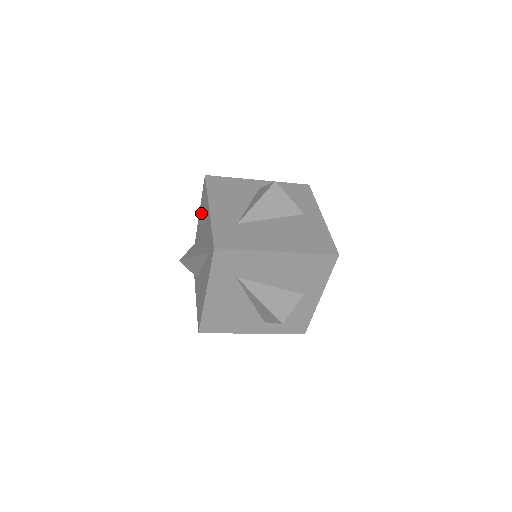
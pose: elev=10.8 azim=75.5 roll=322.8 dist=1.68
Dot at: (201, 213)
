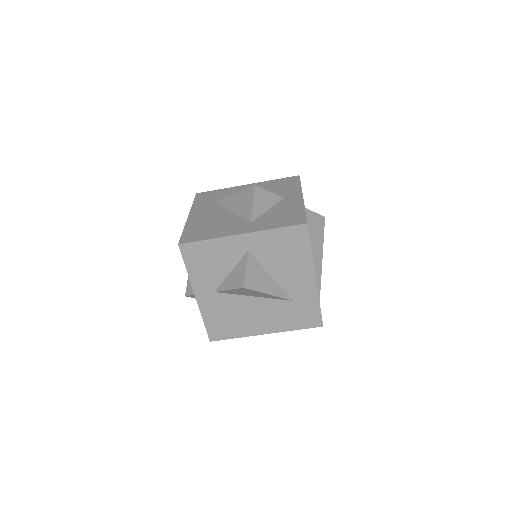
Dot at: occluded
